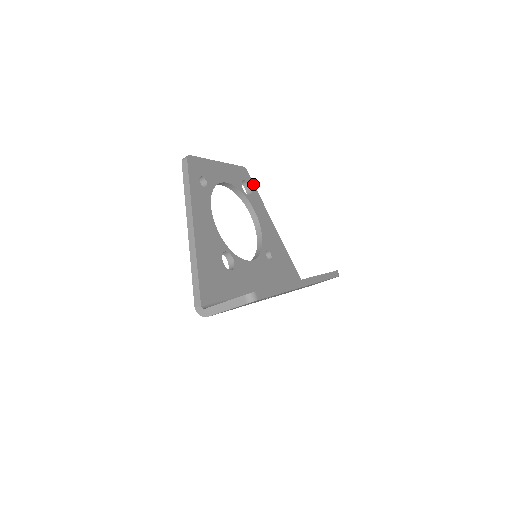
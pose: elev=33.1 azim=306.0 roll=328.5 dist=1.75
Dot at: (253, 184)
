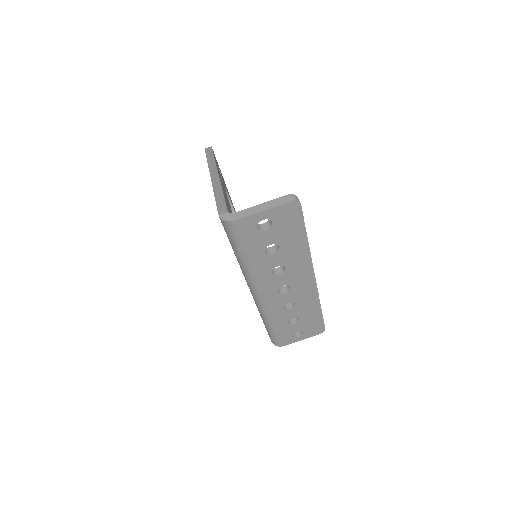
Dot at: occluded
